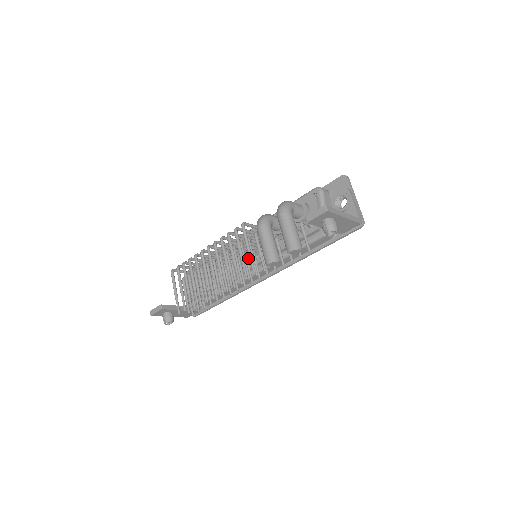
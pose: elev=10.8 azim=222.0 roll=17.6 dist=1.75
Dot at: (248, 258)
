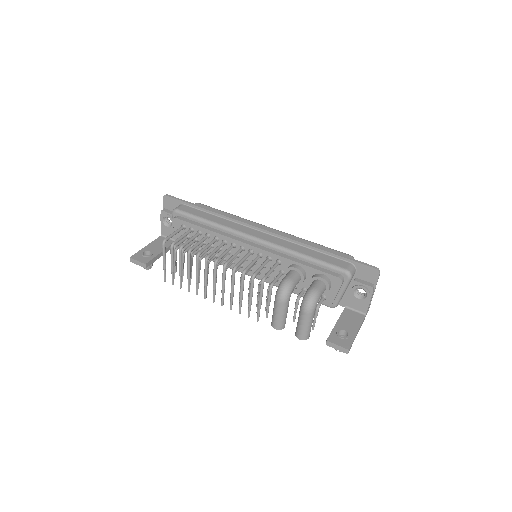
Dot at: occluded
